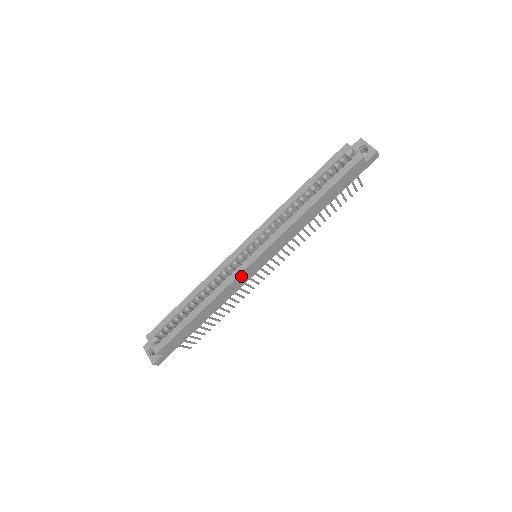
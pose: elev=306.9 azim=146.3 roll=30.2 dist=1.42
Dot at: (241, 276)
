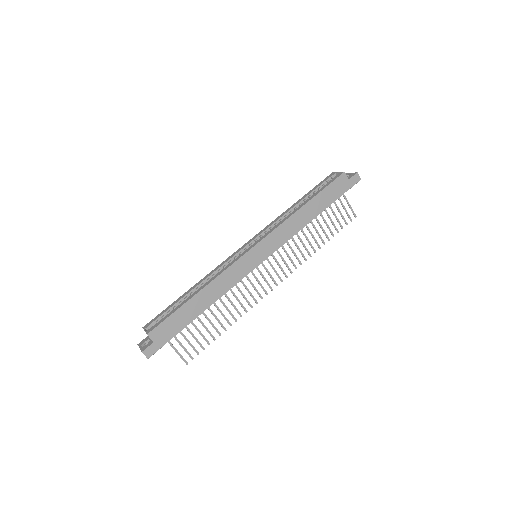
Dot at: (239, 263)
